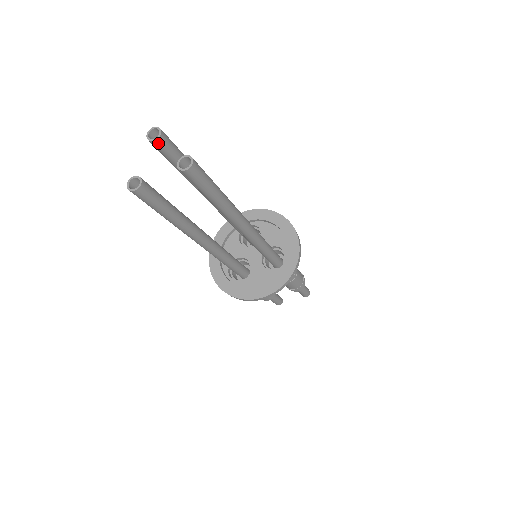
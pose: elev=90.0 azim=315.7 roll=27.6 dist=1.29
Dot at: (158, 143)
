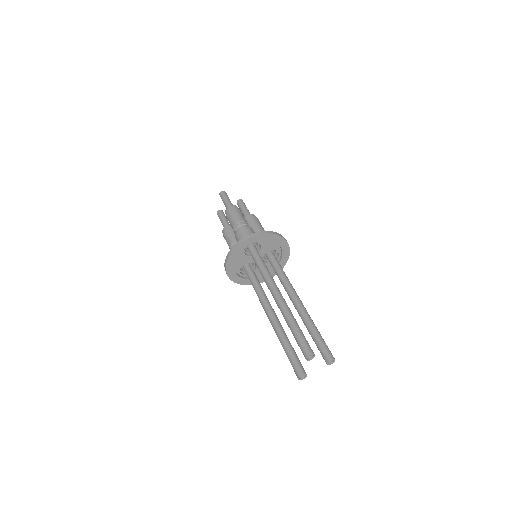
Dot at: (310, 357)
